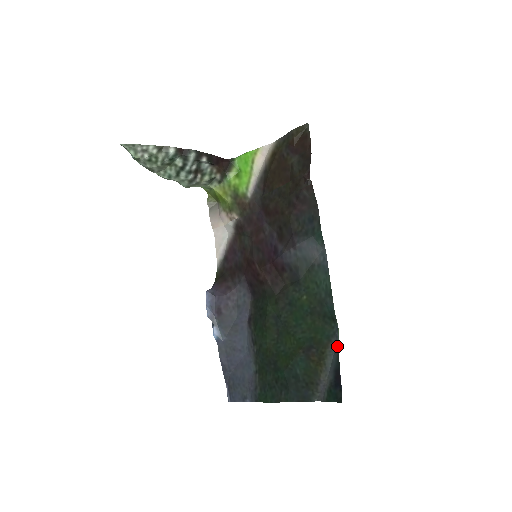
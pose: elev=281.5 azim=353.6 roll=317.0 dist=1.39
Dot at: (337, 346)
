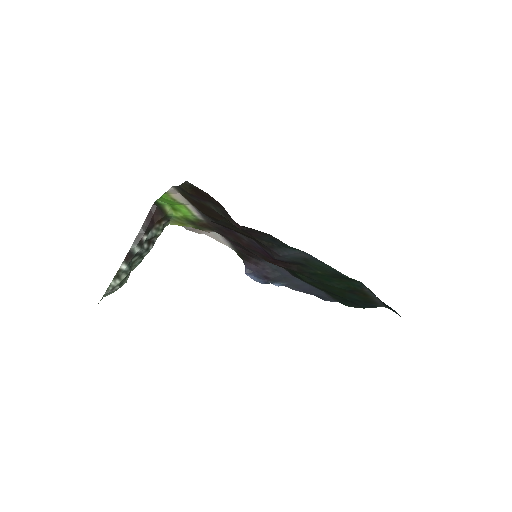
Dot at: (370, 291)
